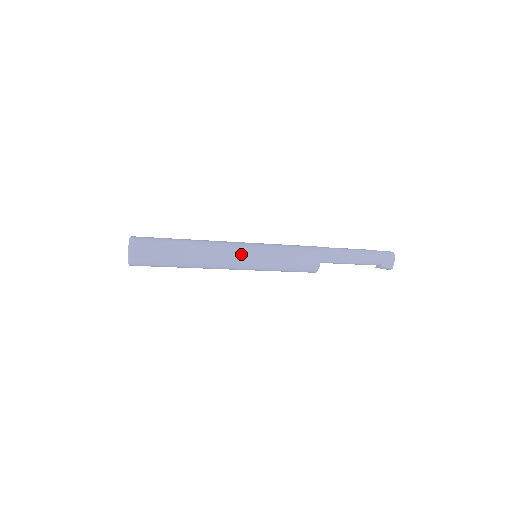
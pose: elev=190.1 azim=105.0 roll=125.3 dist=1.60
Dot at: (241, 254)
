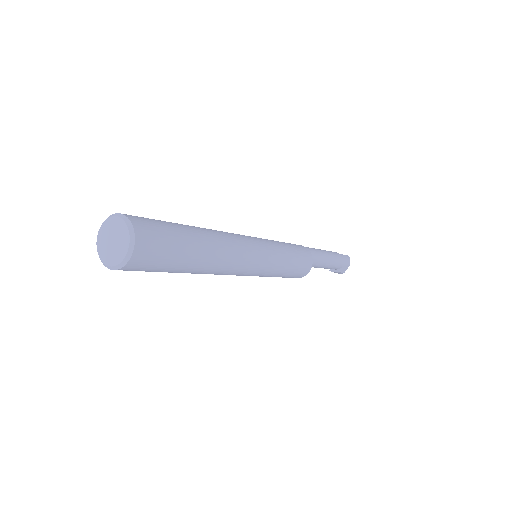
Dot at: (257, 257)
